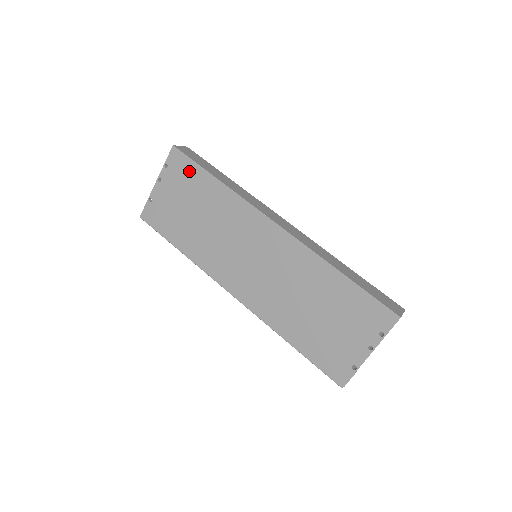
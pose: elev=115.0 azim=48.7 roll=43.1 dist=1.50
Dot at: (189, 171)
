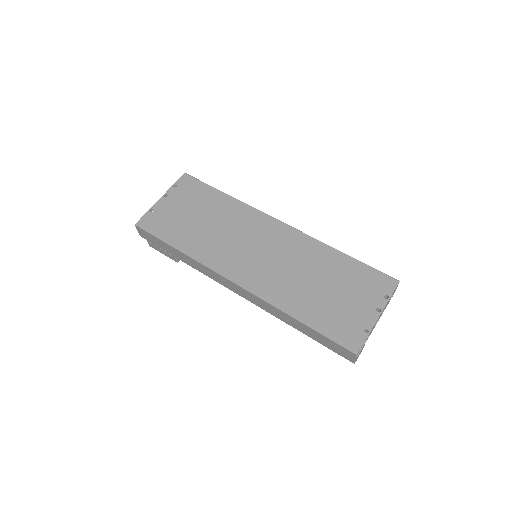
Dot at: (198, 189)
